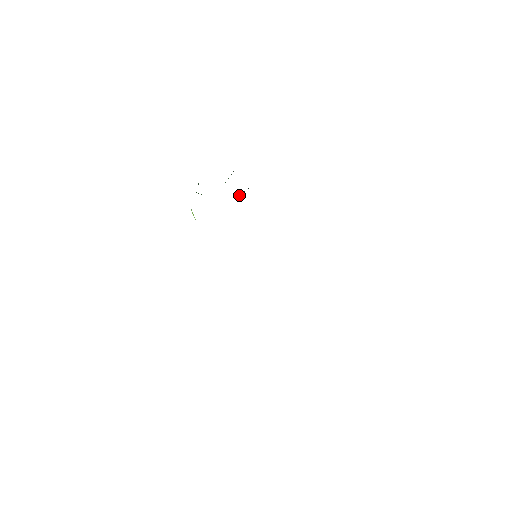
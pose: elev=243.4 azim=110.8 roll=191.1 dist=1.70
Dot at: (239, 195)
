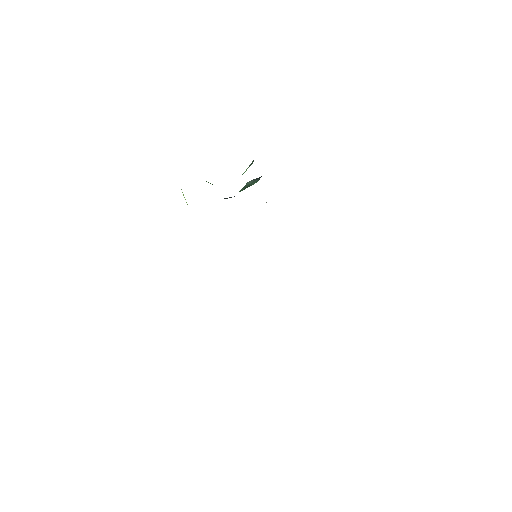
Dot at: (245, 185)
